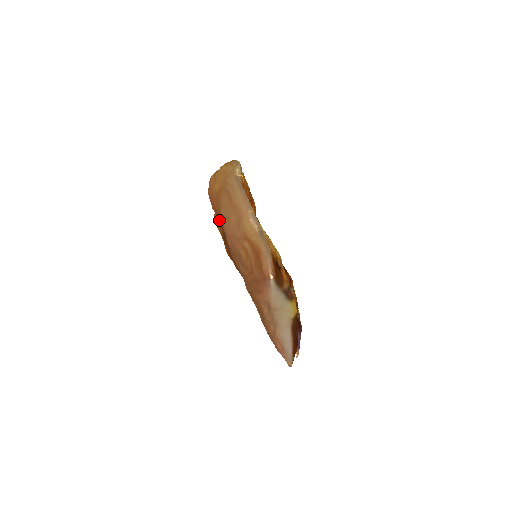
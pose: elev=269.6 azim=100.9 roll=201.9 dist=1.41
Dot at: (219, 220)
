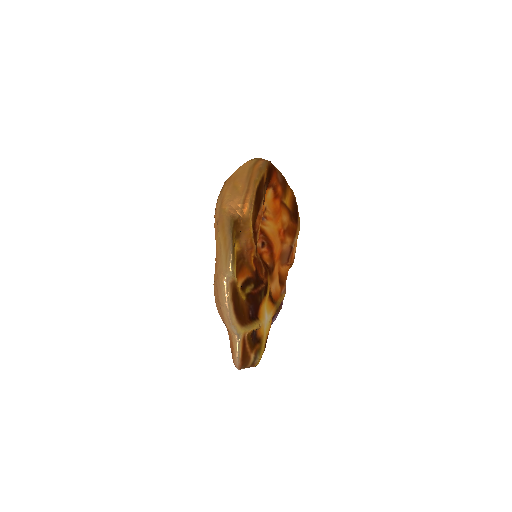
Dot at: occluded
